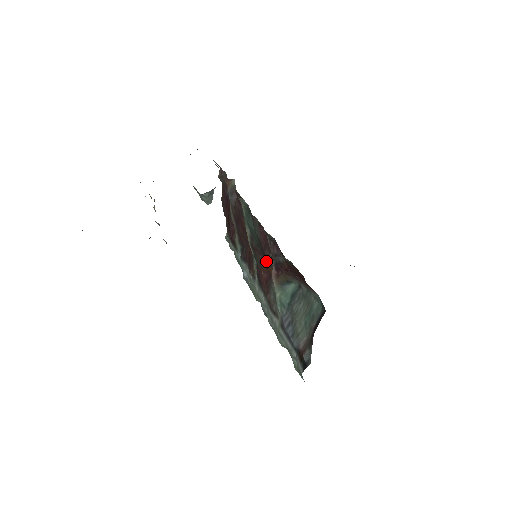
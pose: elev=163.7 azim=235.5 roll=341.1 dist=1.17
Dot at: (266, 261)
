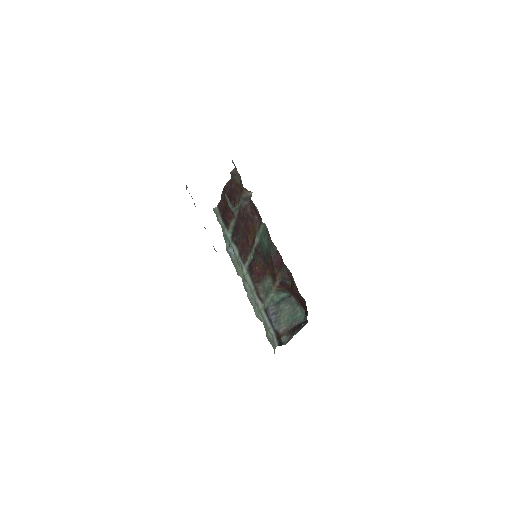
Dot at: (266, 266)
